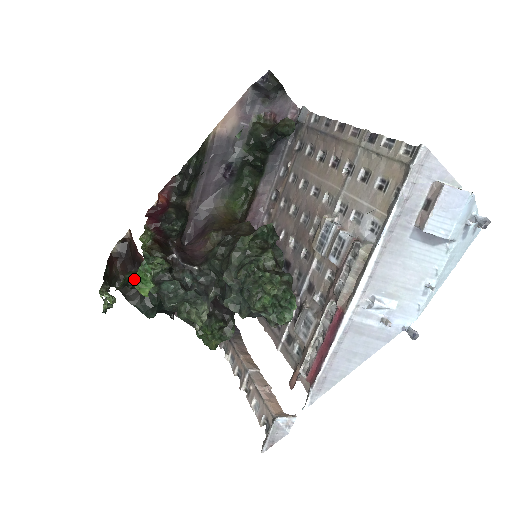
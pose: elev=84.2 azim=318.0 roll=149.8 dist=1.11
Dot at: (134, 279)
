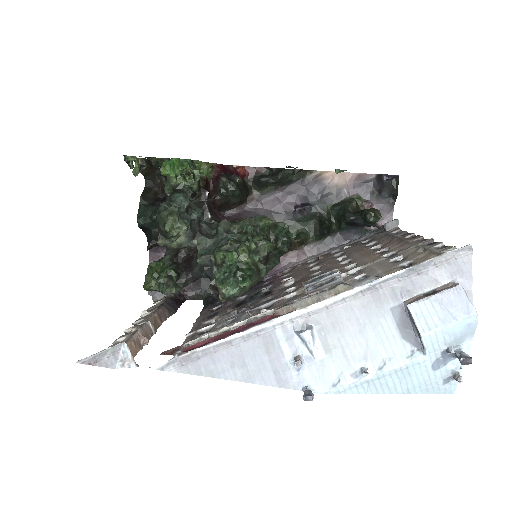
Dot at: (169, 160)
